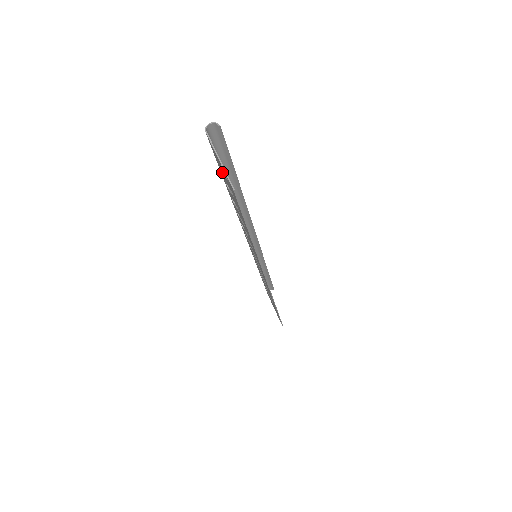
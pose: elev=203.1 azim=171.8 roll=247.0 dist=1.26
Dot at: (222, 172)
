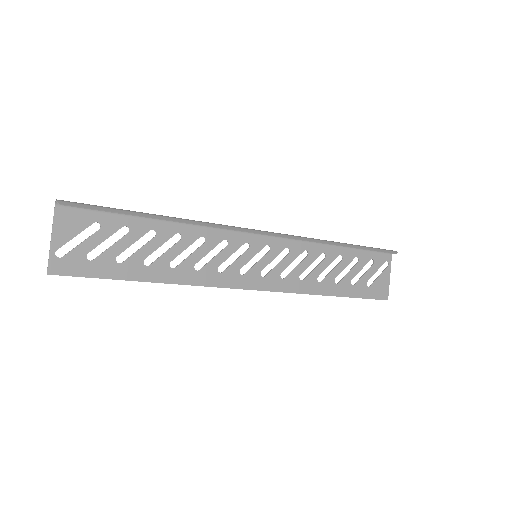
Dot at: (100, 227)
